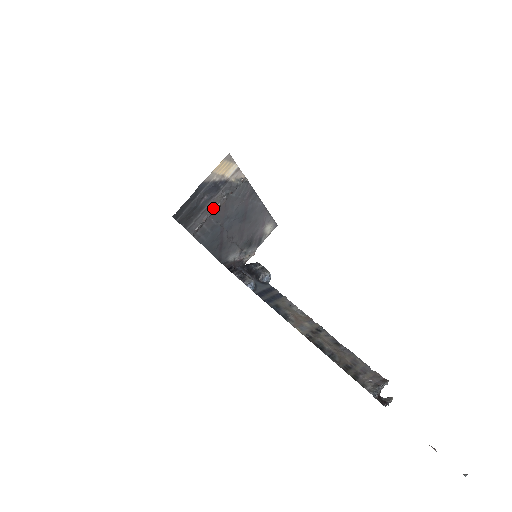
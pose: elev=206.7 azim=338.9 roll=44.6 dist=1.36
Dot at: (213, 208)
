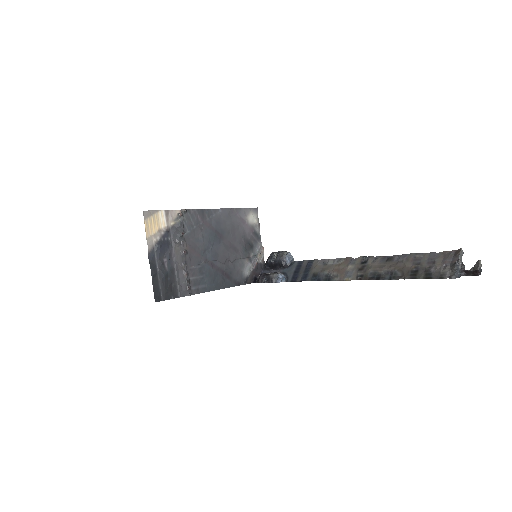
Dot at: (182, 259)
